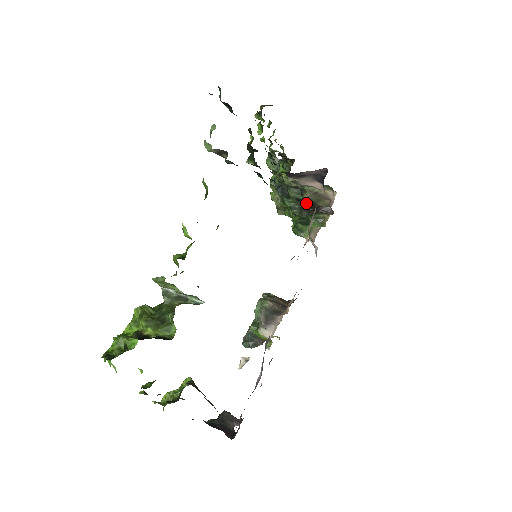
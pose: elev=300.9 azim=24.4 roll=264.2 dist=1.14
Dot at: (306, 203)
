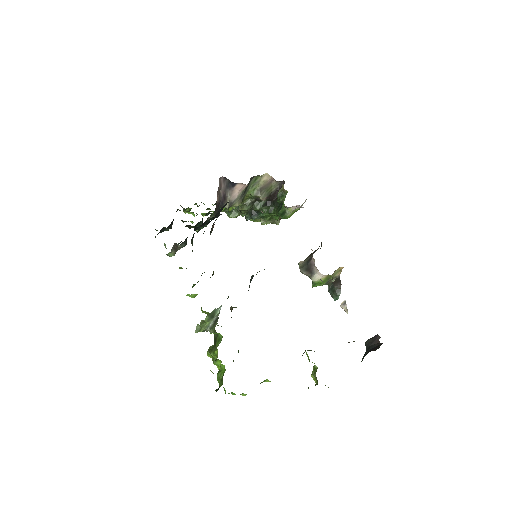
Dot at: (270, 200)
